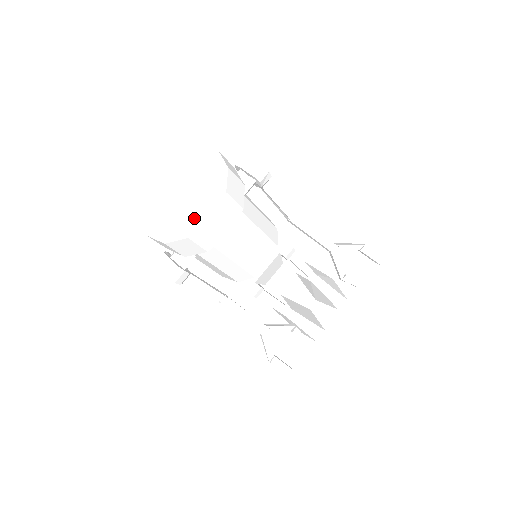
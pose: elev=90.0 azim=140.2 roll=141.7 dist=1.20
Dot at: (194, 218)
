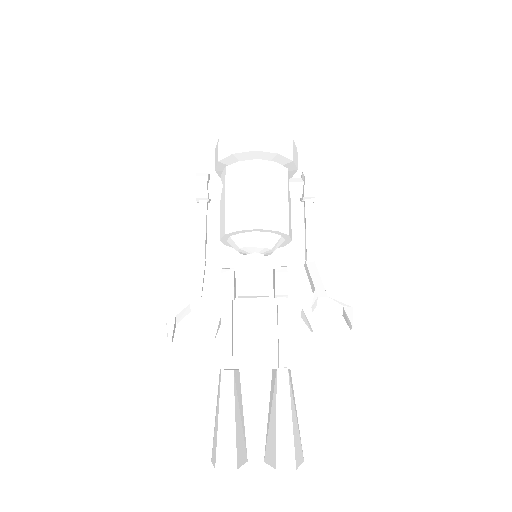
Dot at: occluded
